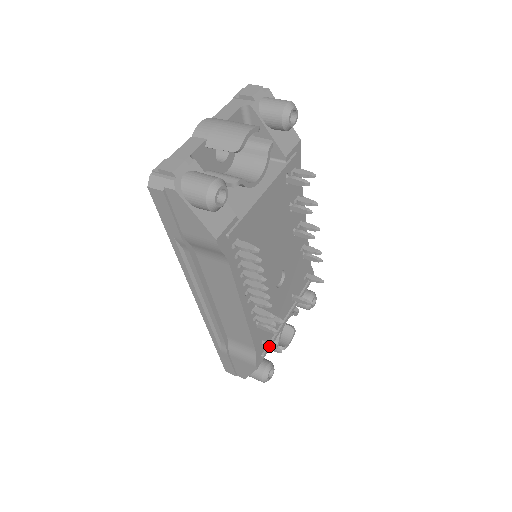
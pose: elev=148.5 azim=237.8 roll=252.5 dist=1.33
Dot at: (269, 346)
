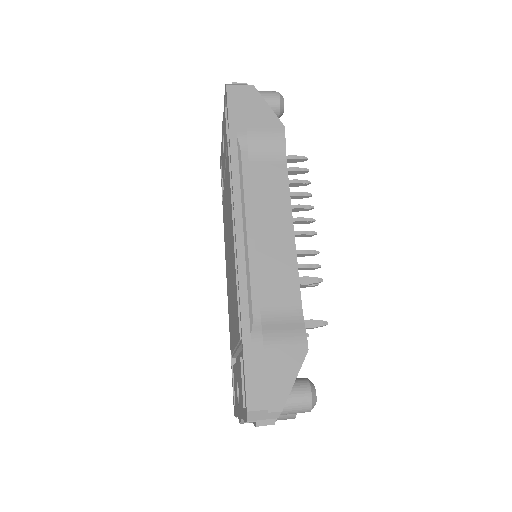
Dot at: (311, 319)
